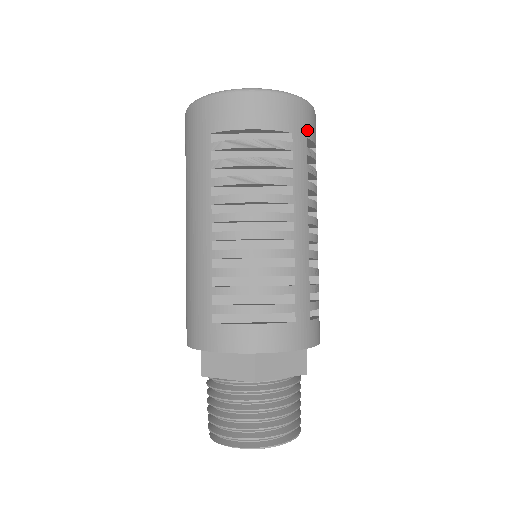
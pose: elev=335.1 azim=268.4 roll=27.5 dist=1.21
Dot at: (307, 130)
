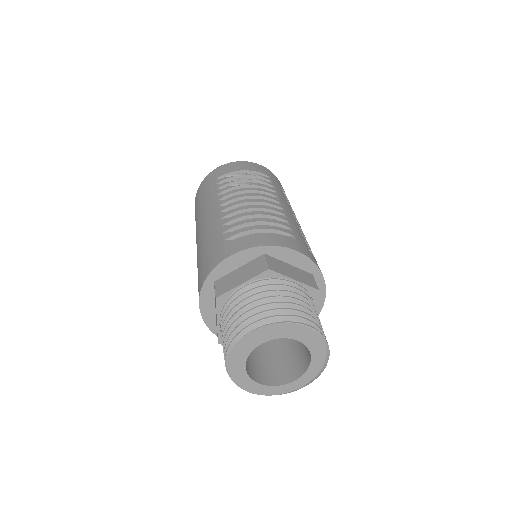
Dot at: (280, 184)
